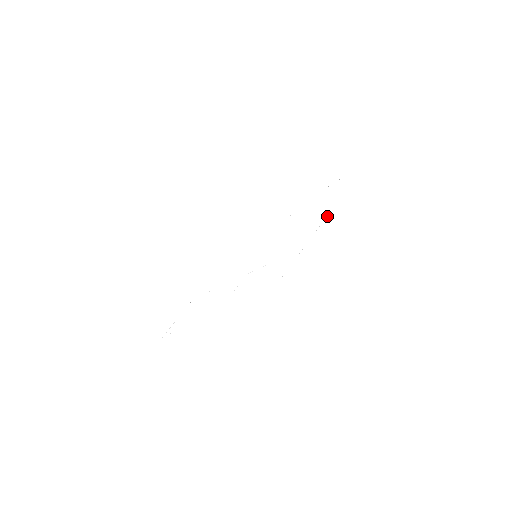
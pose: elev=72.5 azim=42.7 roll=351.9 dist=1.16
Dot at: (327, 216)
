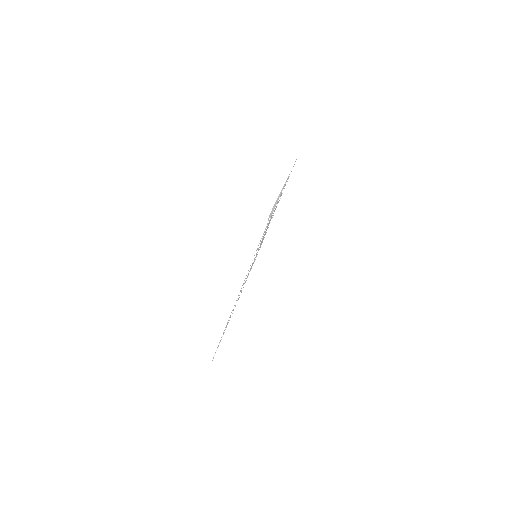
Dot at: (283, 186)
